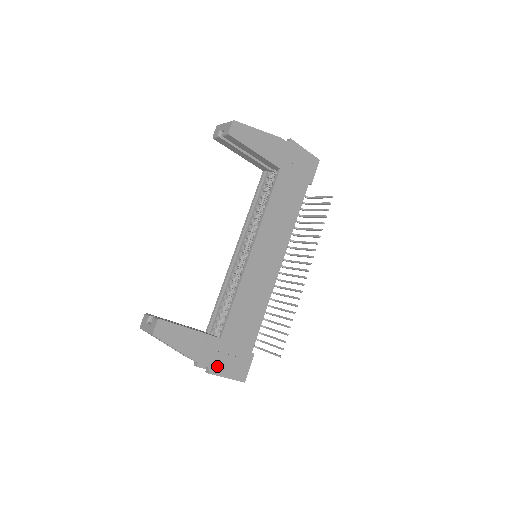
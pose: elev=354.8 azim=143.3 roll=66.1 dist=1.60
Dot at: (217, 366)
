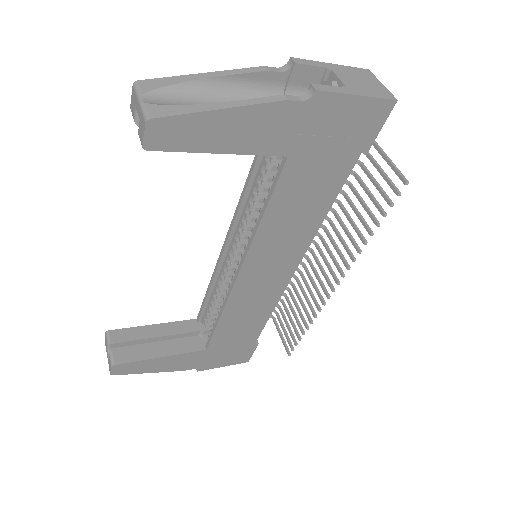
Dot at: (207, 365)
